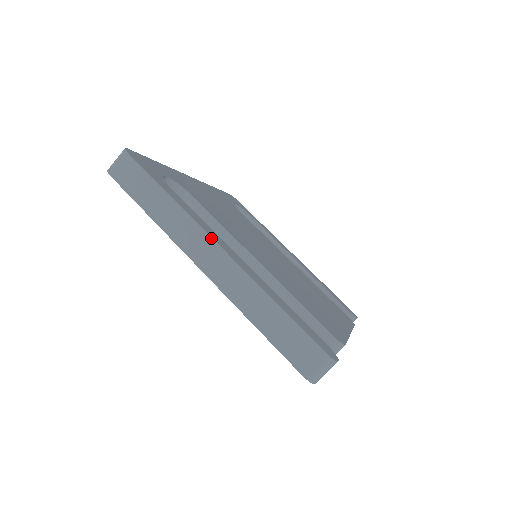
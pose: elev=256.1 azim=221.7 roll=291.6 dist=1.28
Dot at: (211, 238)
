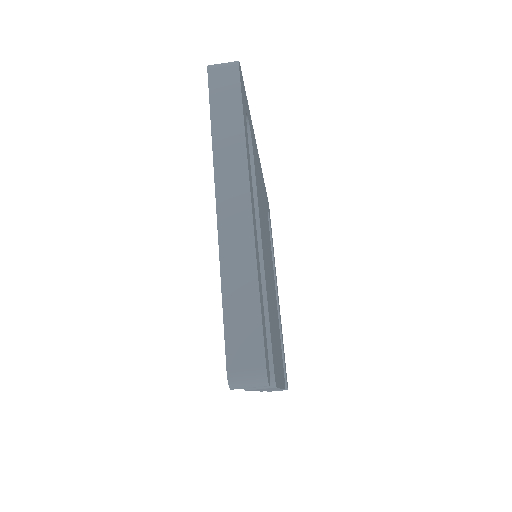
Dot at: (249, 186)
